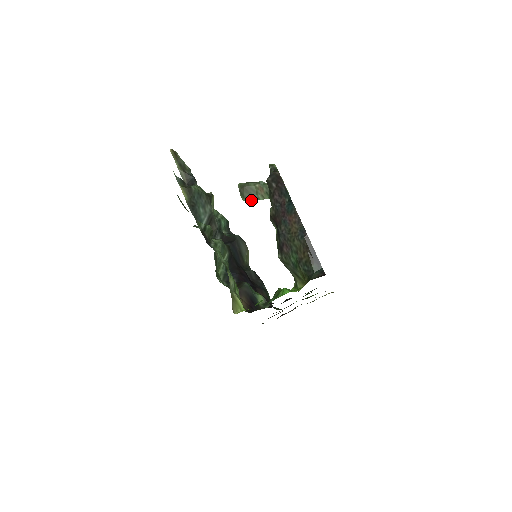
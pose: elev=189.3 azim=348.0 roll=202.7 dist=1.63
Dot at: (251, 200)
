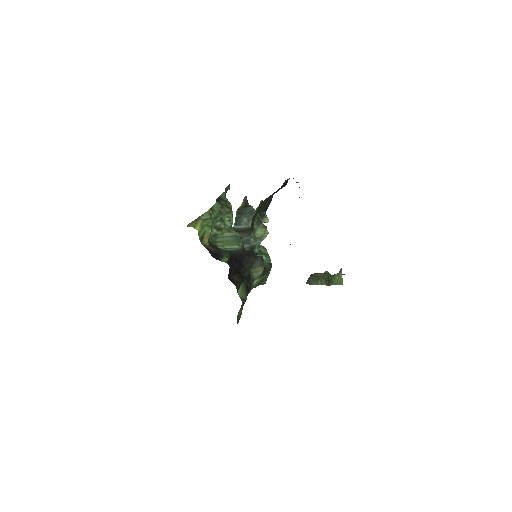
Dot at: (312, 283)
